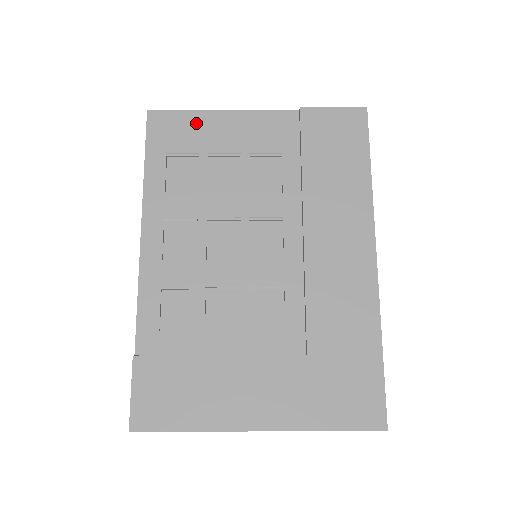
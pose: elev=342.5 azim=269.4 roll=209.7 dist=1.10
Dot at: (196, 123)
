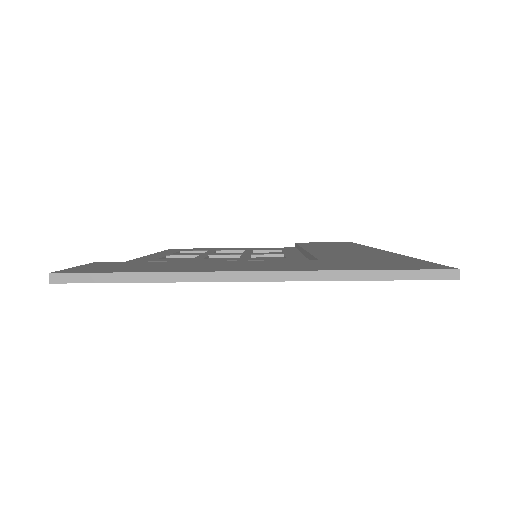
Dot at: occluded
